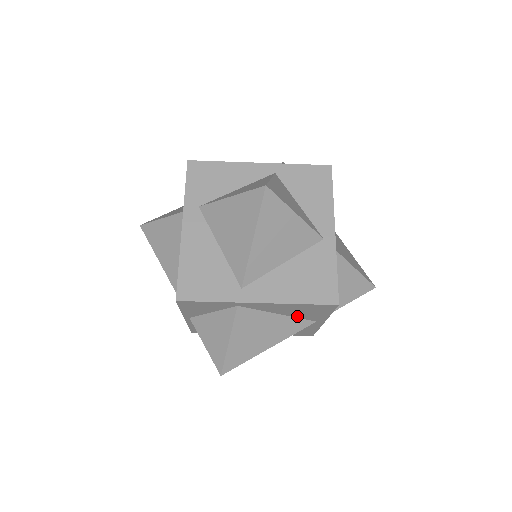
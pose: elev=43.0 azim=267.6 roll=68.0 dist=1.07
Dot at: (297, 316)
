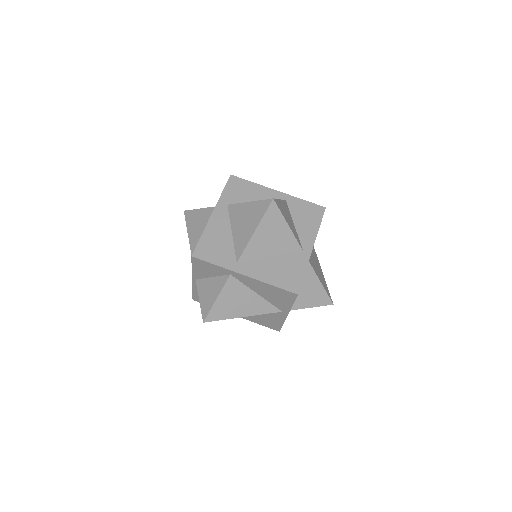
Dot at: (269, 300)
